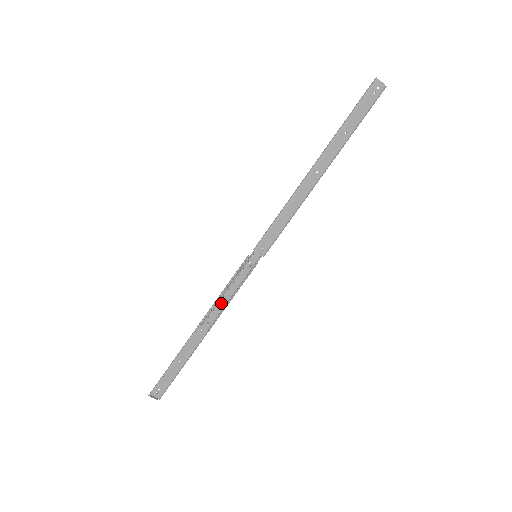
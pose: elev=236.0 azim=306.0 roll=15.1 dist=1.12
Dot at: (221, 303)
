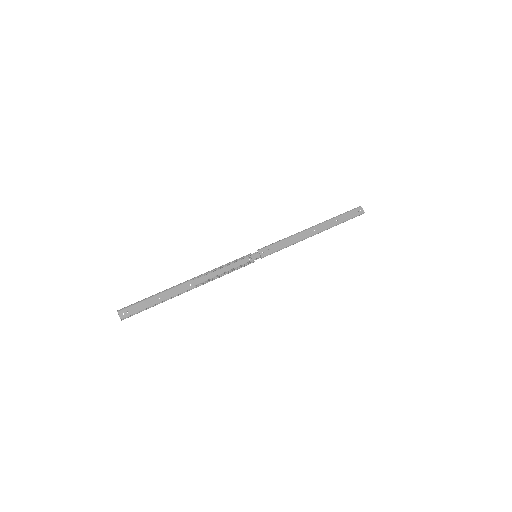
Dot at: (217, 272)
